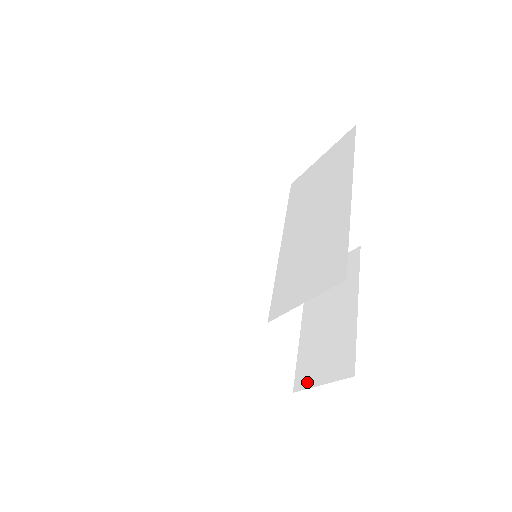
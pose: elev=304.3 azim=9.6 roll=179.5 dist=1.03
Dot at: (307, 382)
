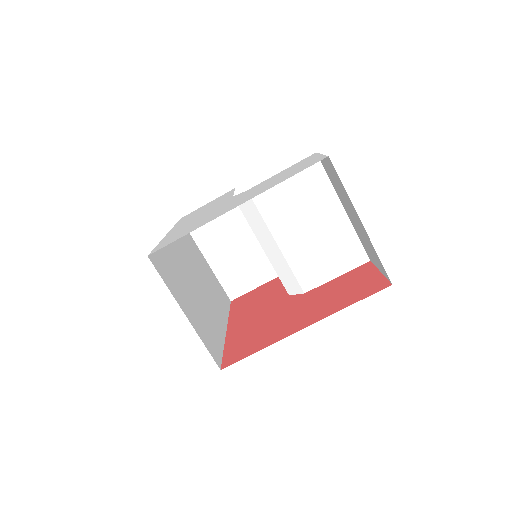
Dot at: (242, 291)
